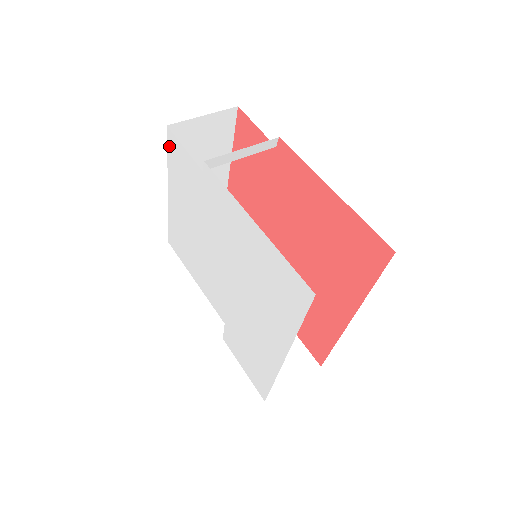
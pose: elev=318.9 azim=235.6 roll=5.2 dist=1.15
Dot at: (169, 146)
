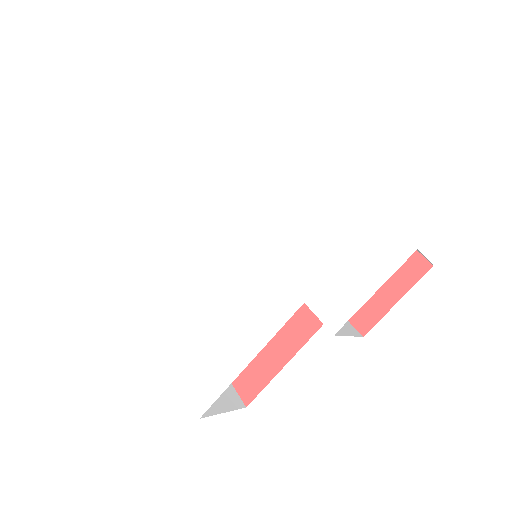
Dot at: (124, 280)
